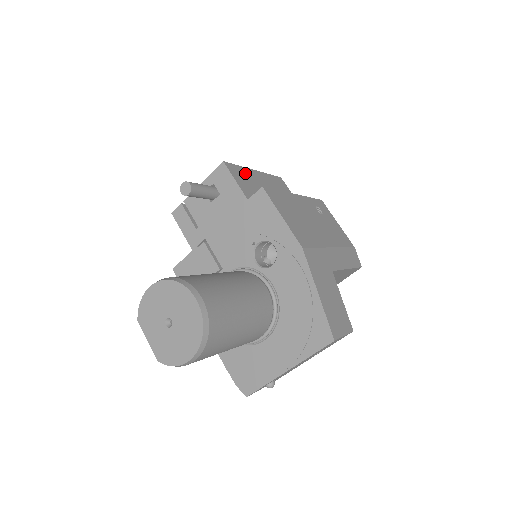
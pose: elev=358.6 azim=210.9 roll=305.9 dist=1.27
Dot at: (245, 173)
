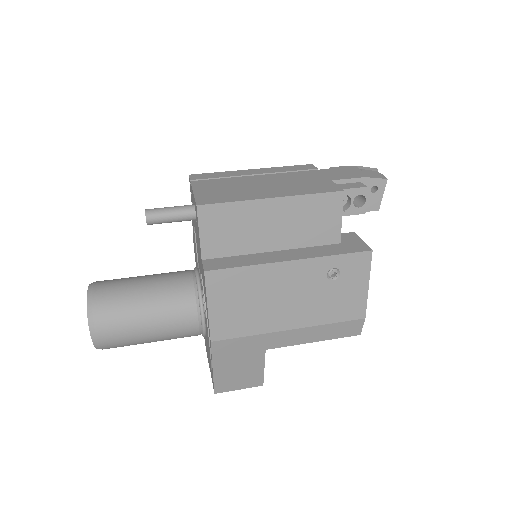
Dot at: (236, 213)
